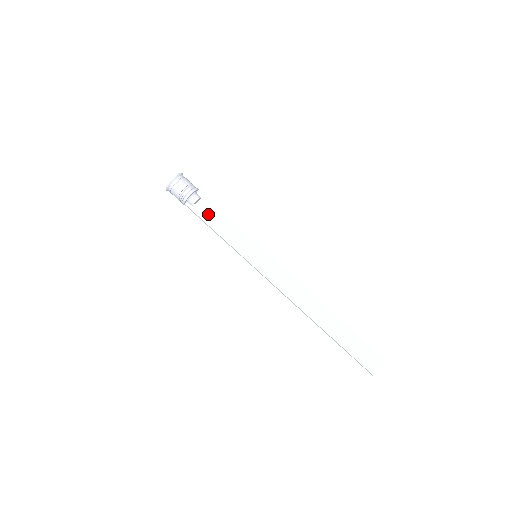
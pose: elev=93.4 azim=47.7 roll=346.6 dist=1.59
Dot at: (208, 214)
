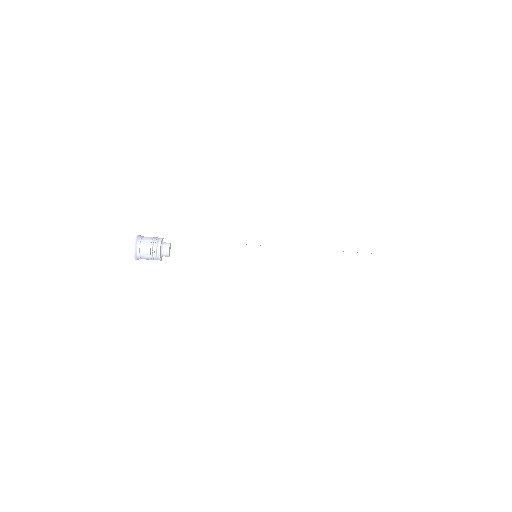
Dot at: (188, 253)
